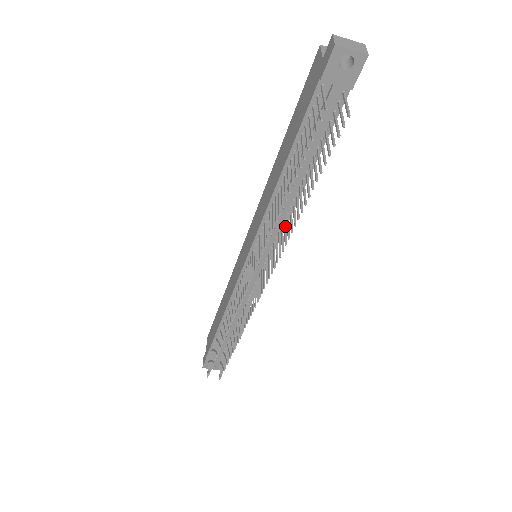
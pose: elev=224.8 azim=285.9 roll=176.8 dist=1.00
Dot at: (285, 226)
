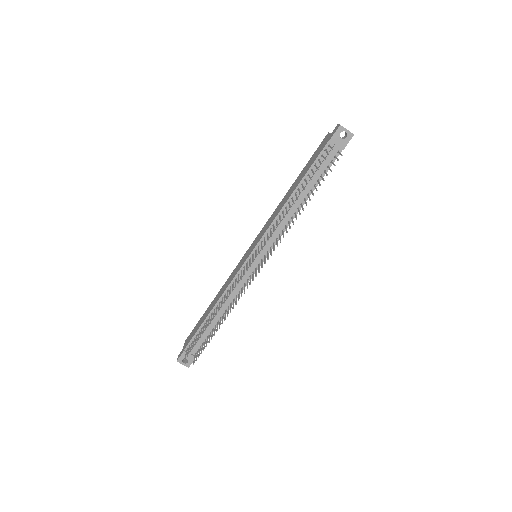
Dot at: (286, 227)
